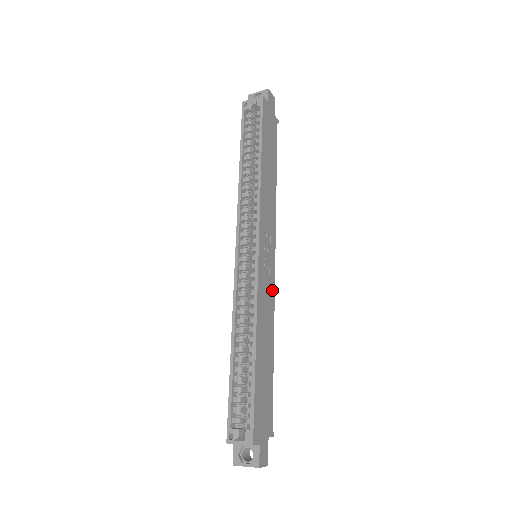
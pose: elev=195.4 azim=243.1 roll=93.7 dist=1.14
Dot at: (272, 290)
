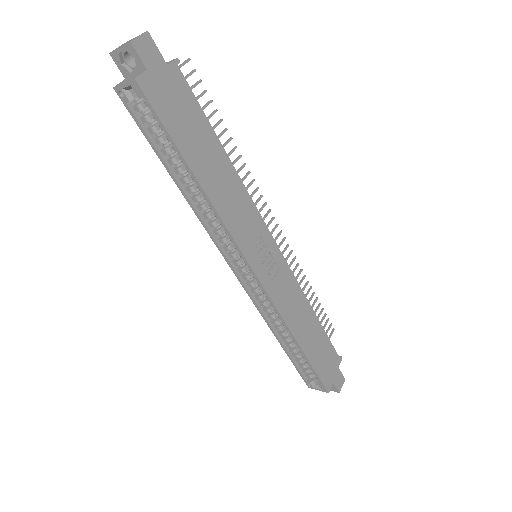
Dot at: (289, 276)
